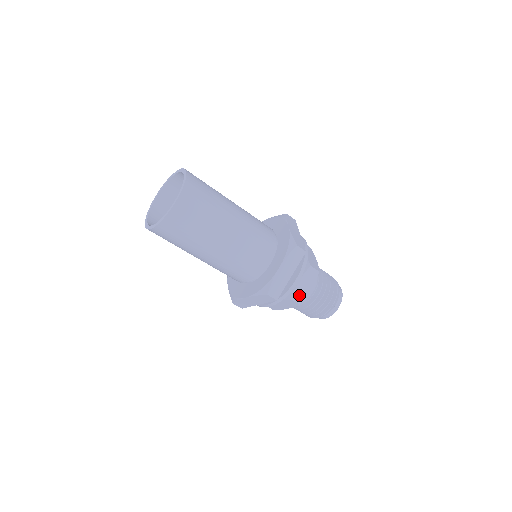
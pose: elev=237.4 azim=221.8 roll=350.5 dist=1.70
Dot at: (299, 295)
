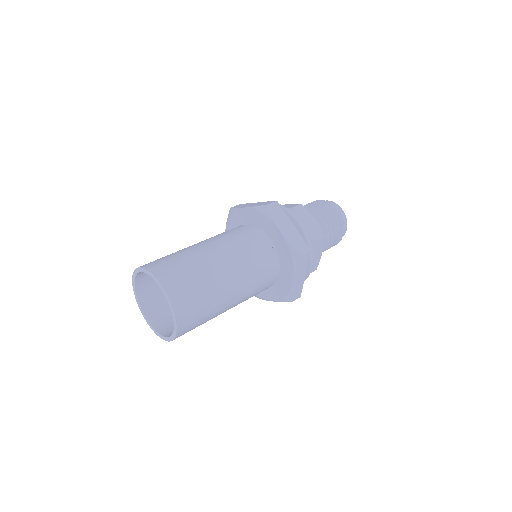
Dot at: (315, 233)
